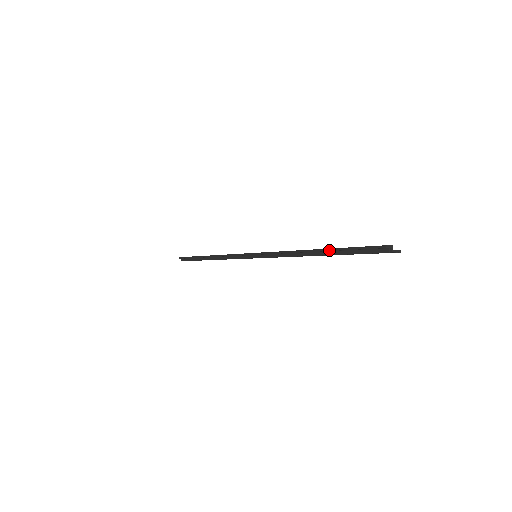
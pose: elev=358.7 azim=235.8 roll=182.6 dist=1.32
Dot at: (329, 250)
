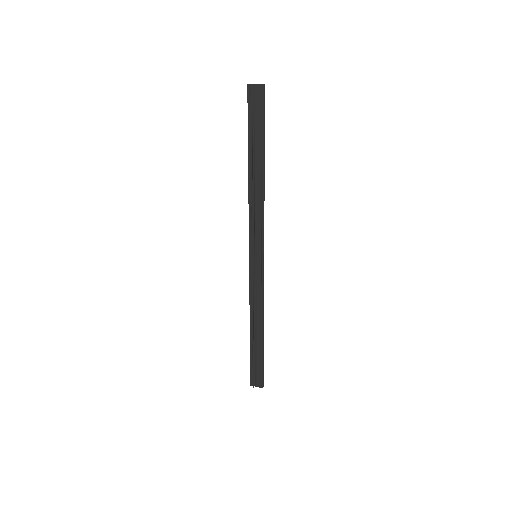
Dot at: (248, 146)
